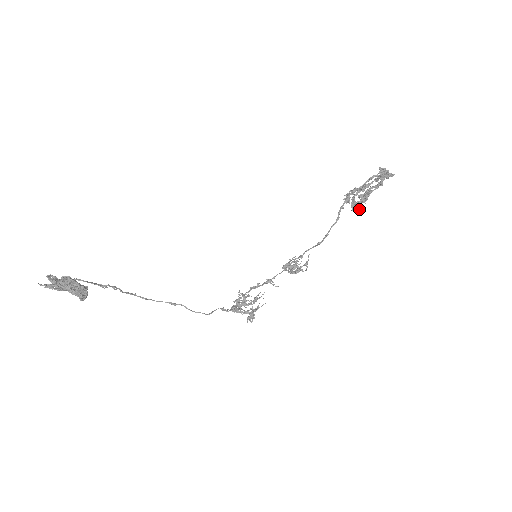
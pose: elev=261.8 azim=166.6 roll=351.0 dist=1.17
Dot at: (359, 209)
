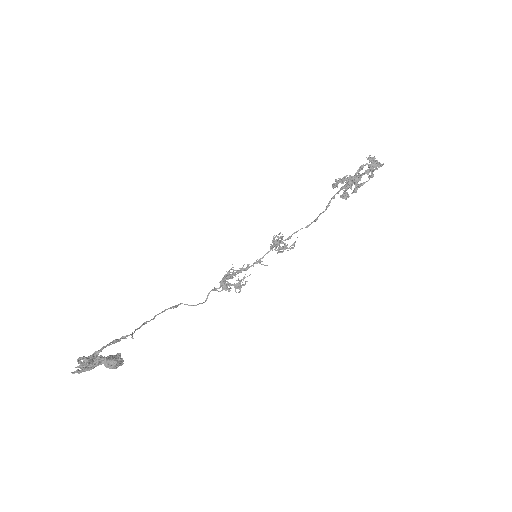
Dot at: (348, 197)
